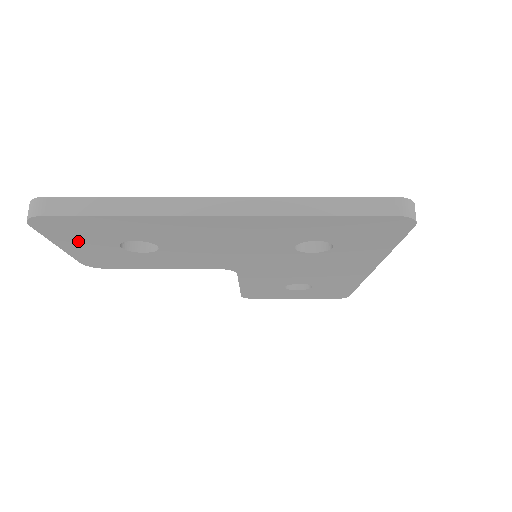
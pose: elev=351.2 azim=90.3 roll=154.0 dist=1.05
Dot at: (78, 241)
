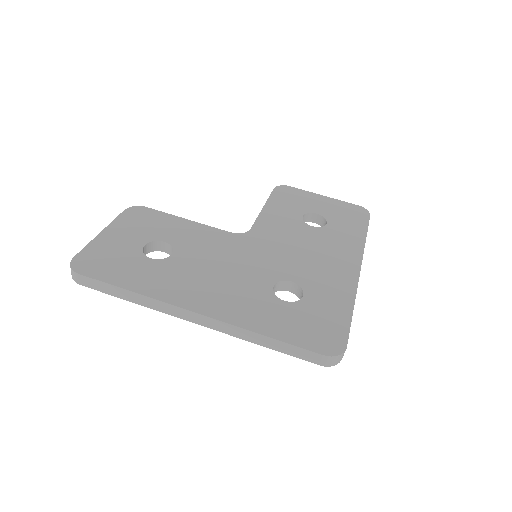
Dot at: occluded
